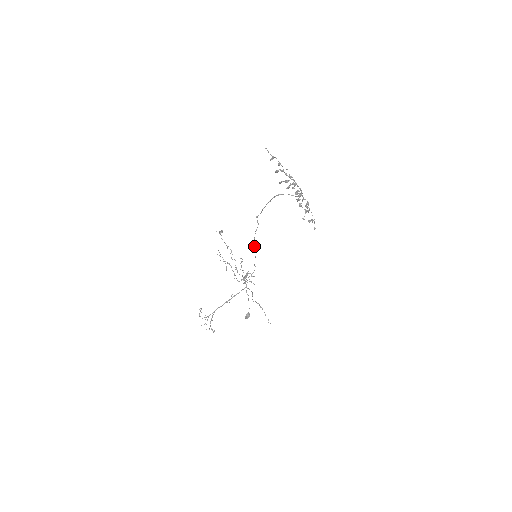
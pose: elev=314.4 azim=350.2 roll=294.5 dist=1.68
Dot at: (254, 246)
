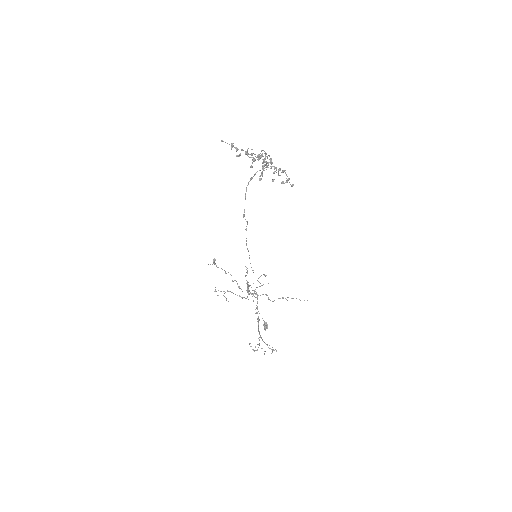
Dot at: occluded
